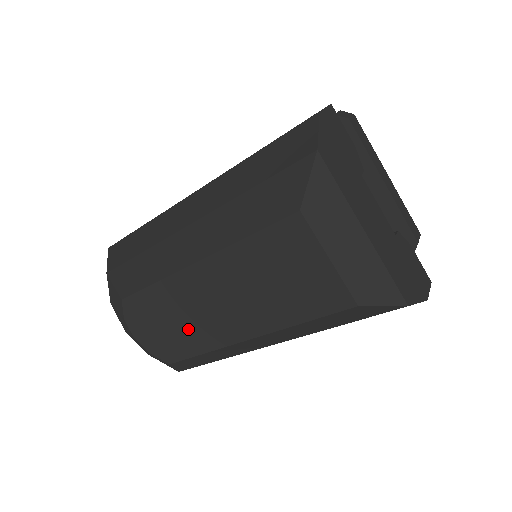
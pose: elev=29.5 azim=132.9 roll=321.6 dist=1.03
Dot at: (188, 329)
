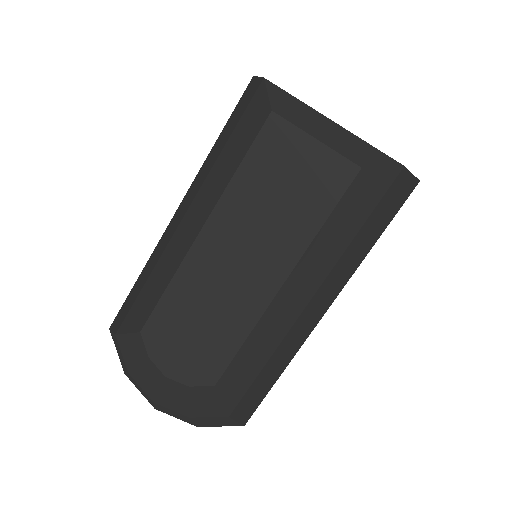
Dot at: (219, 318)
